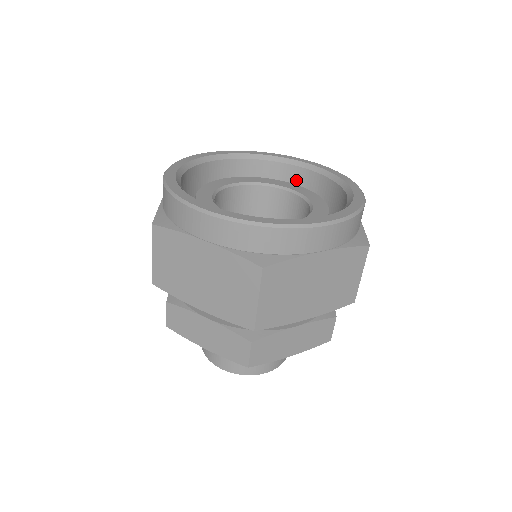
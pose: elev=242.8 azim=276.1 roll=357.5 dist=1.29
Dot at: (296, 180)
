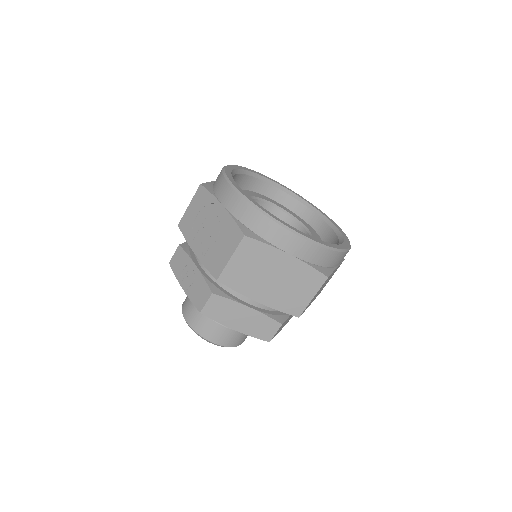
Dot at: (272, 197)
